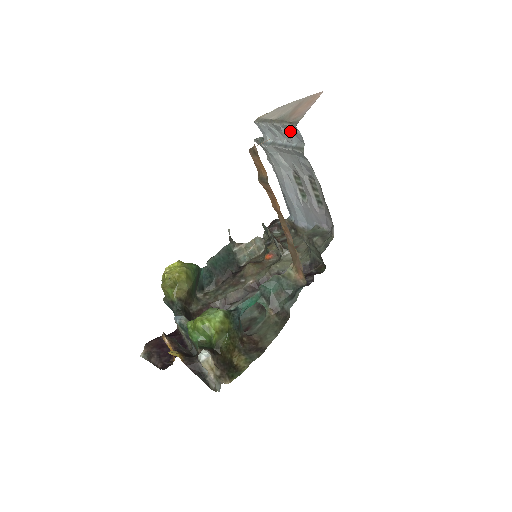
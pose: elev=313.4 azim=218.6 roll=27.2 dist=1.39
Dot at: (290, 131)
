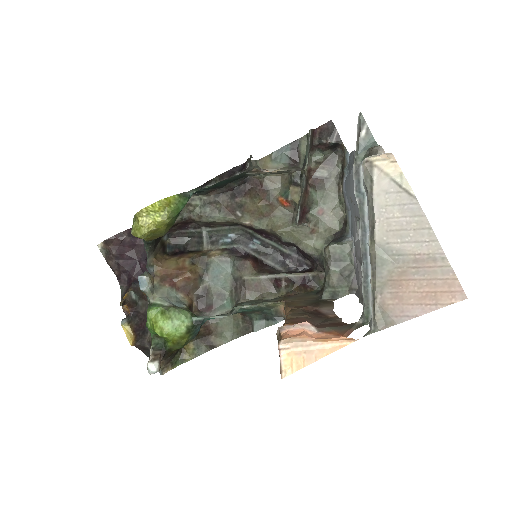
Dot at: occluded
